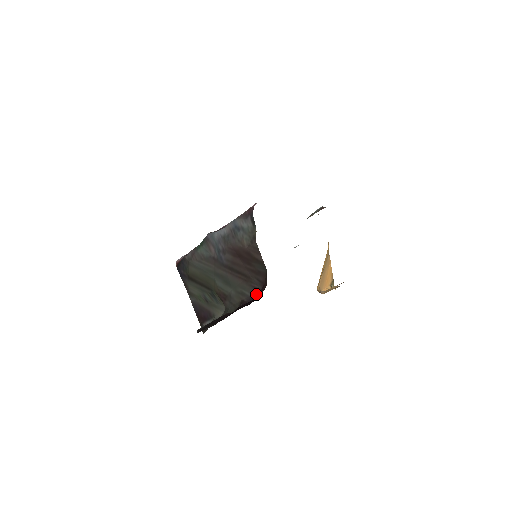
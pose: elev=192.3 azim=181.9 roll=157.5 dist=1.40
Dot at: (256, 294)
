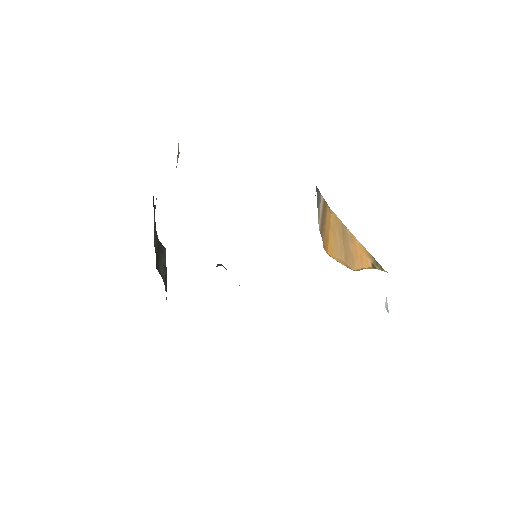
Dot at: occluded
